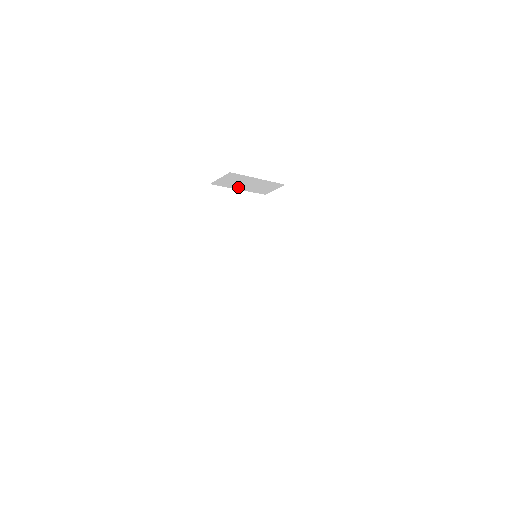
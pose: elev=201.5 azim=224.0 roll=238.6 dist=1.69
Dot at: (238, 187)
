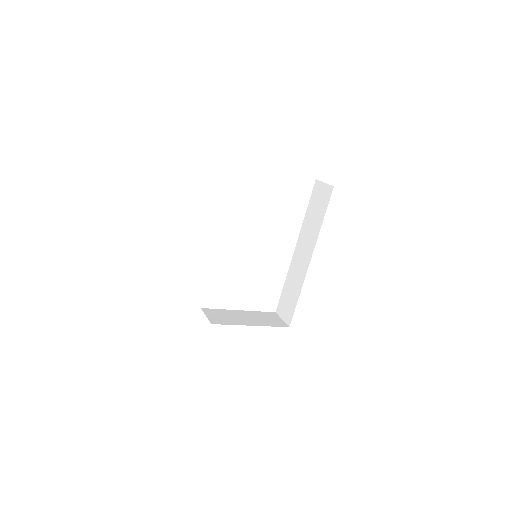
Dot at: occluded
